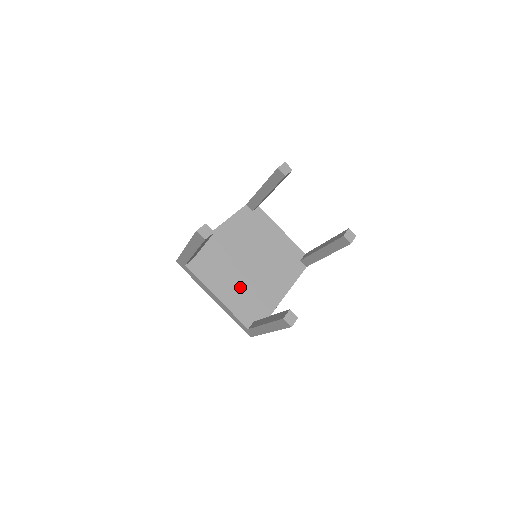
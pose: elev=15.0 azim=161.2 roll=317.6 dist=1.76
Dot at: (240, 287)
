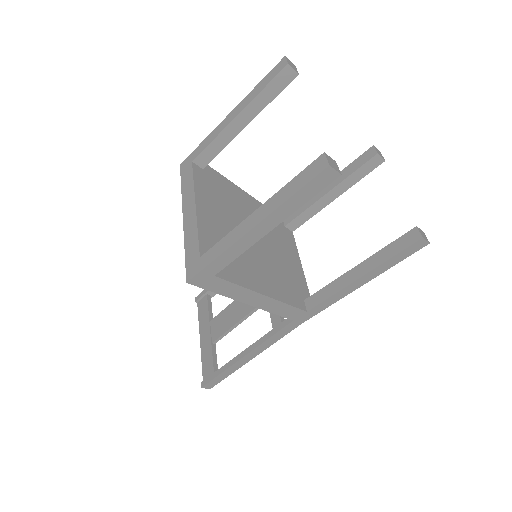
Dot at: (226, 232)
